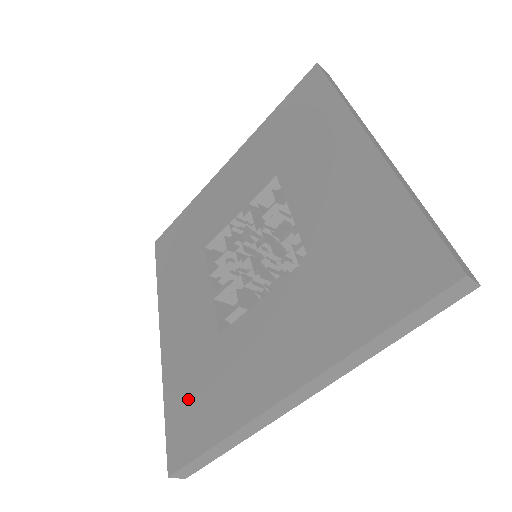
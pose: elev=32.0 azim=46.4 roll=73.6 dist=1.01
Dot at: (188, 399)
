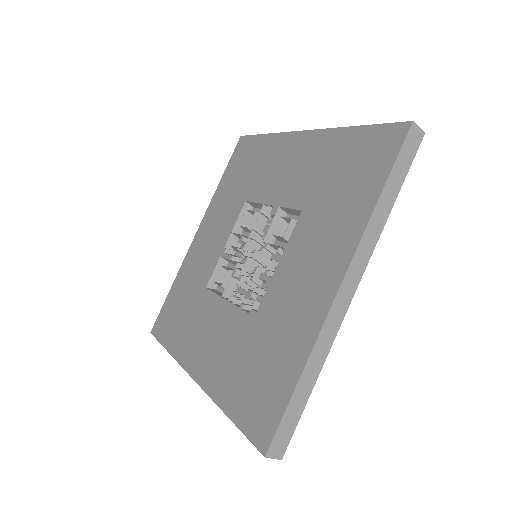
Dot at: (177, 304)
